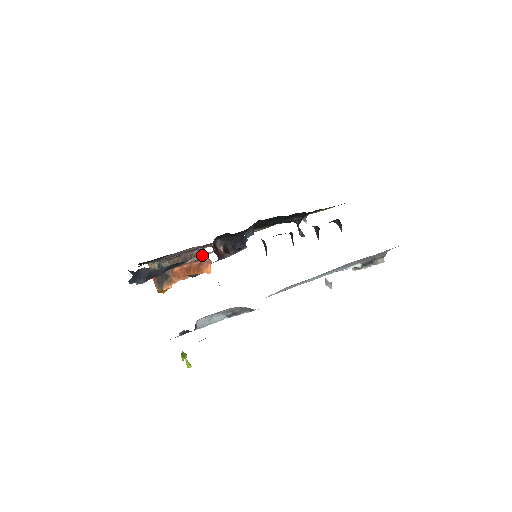
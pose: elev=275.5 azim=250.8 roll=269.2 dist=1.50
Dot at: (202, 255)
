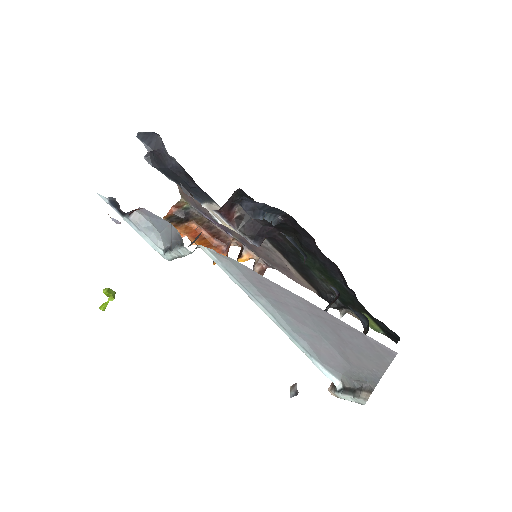
Dot at: occluded
